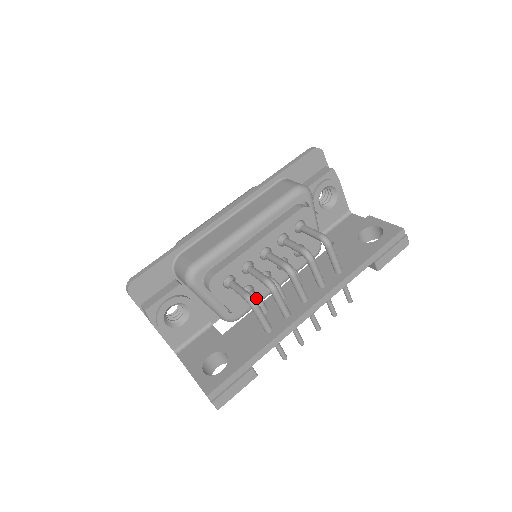
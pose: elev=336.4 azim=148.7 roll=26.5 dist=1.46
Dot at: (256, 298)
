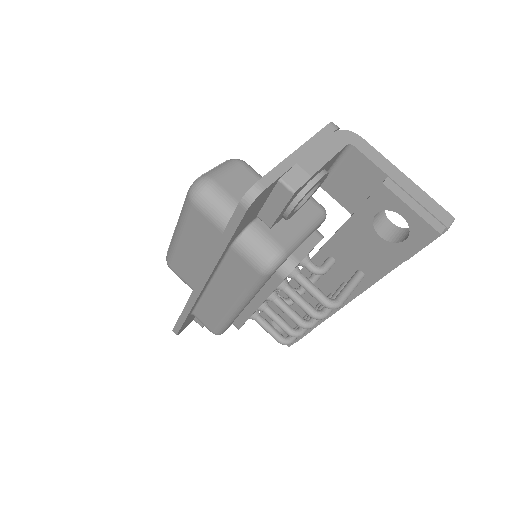
Dot at: occluded
